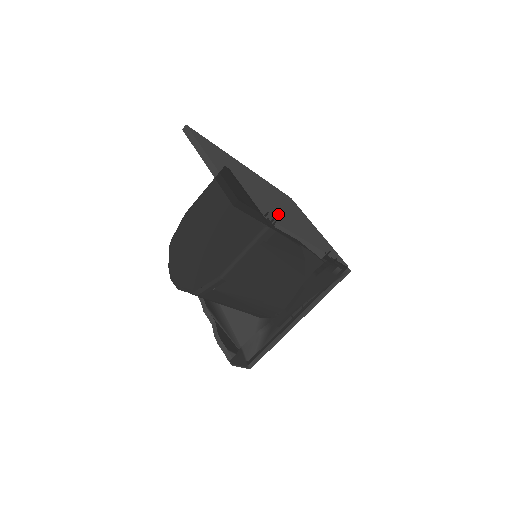
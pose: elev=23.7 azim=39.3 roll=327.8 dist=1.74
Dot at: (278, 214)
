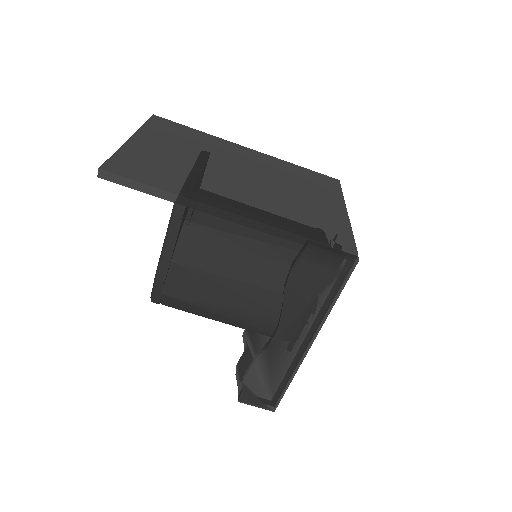
Dot at: (216, 188)
